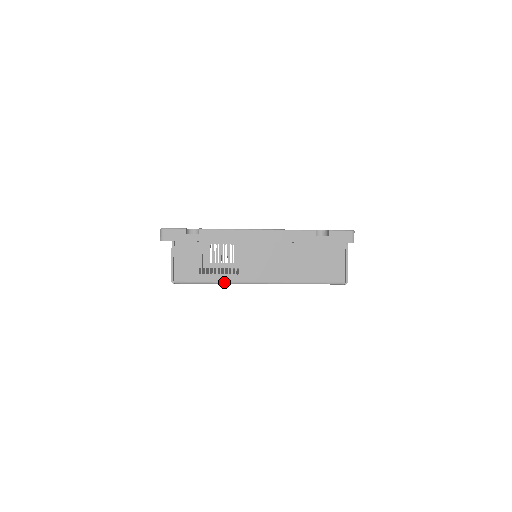
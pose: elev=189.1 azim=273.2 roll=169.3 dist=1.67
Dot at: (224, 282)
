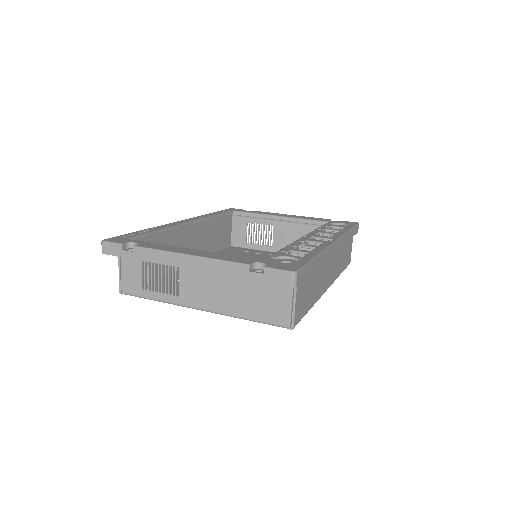
Dot at: (165, 302)
